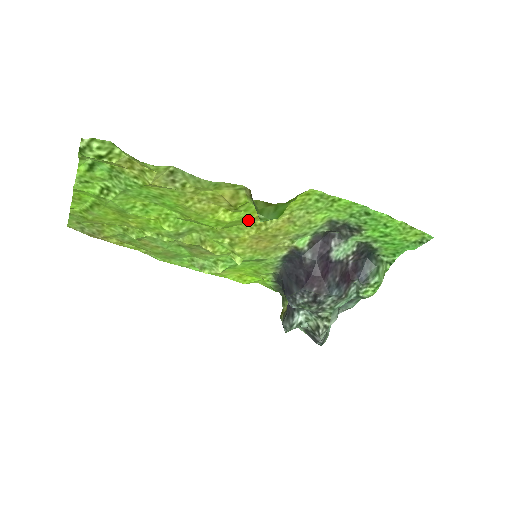
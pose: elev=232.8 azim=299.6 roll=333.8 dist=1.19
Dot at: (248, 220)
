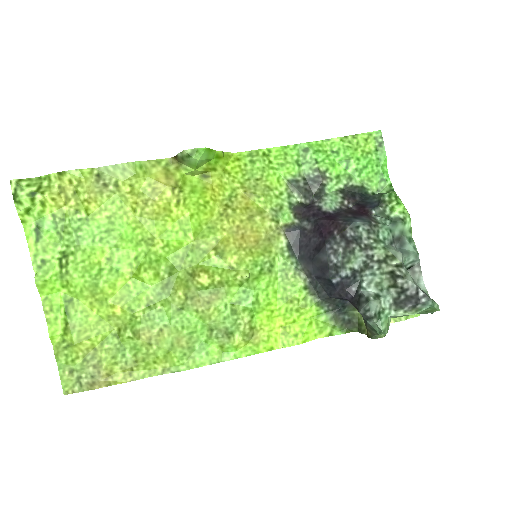
Dot at: (208, 208)
